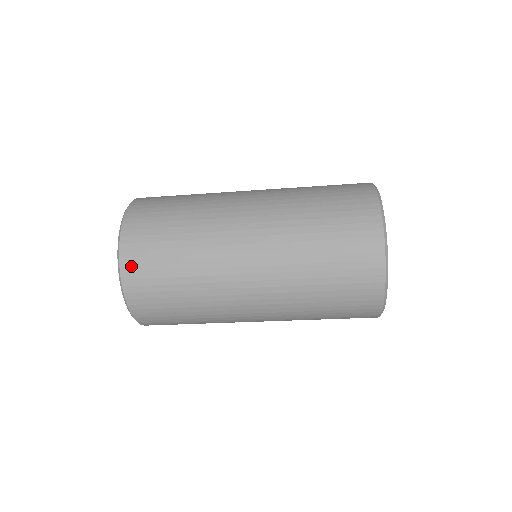
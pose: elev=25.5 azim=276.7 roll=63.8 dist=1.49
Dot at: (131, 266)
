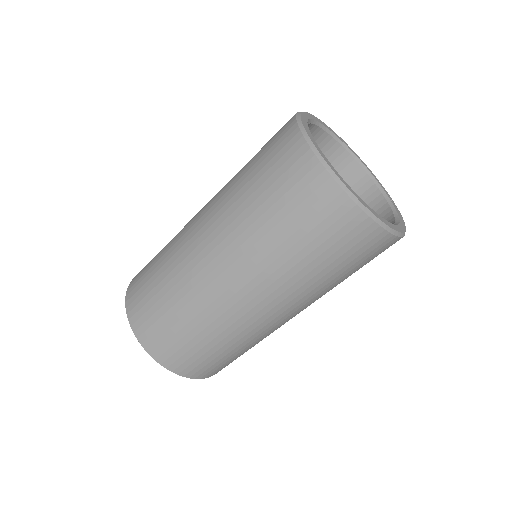
Dot at: (132, 303)
